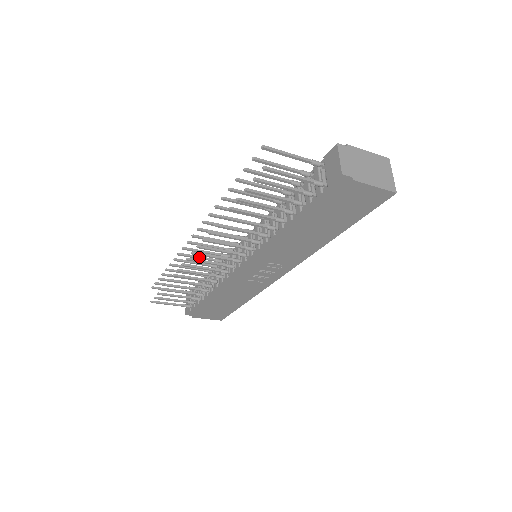
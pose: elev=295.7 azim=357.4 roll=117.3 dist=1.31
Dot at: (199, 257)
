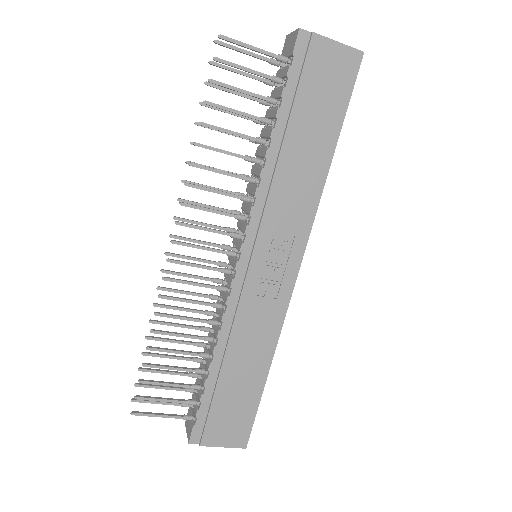
Dot at: (186, 291)
